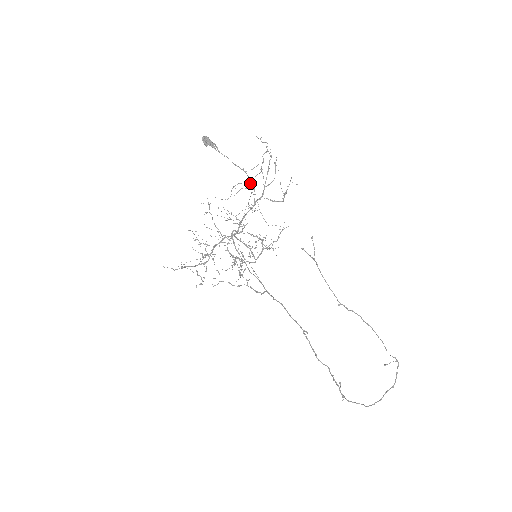
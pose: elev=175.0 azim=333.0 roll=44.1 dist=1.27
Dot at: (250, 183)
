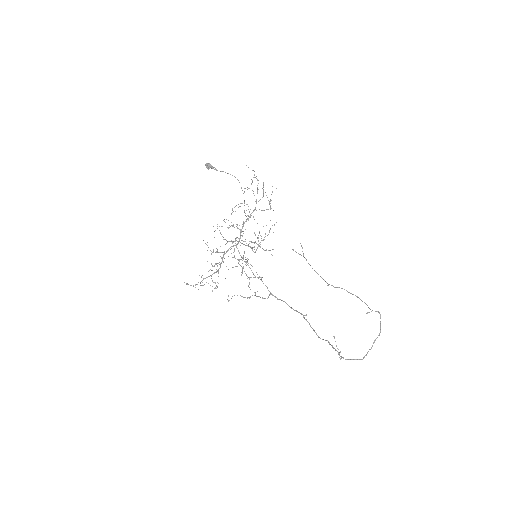
Dot at: (241, 188)
